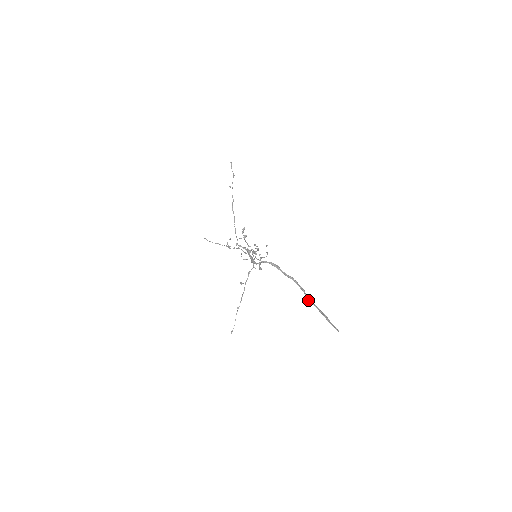
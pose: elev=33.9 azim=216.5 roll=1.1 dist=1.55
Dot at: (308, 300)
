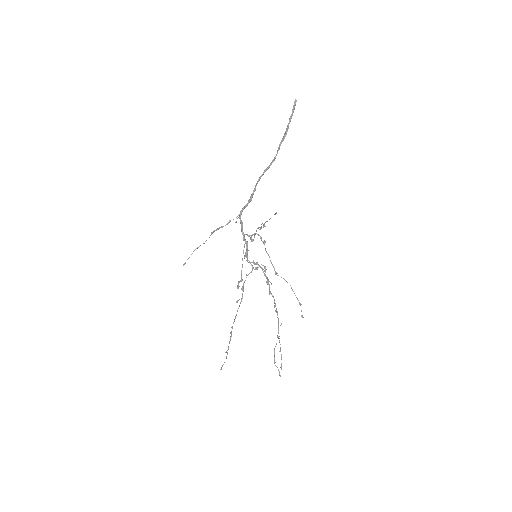
Dot at: (277, 150)
